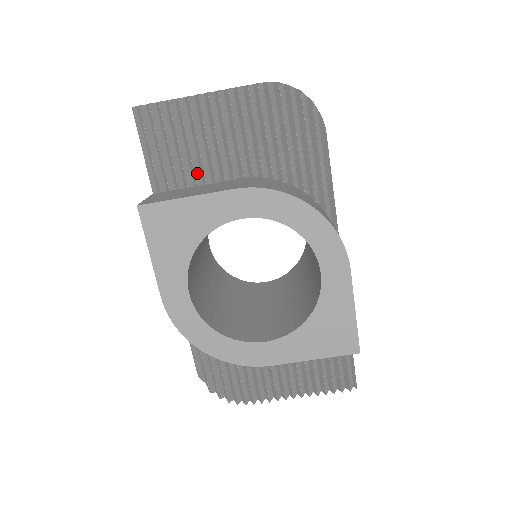
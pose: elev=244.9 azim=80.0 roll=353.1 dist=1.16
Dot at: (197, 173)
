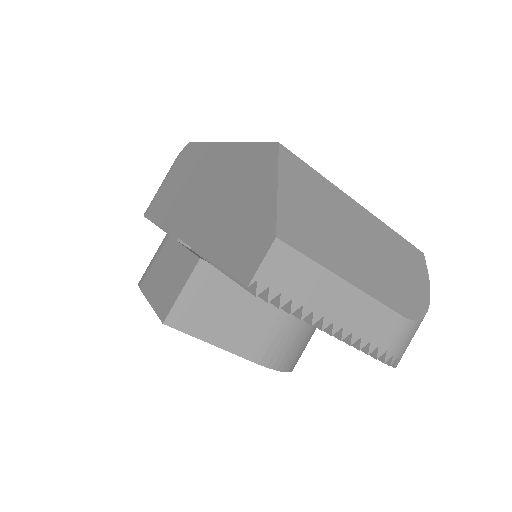
Dot at: occluded
